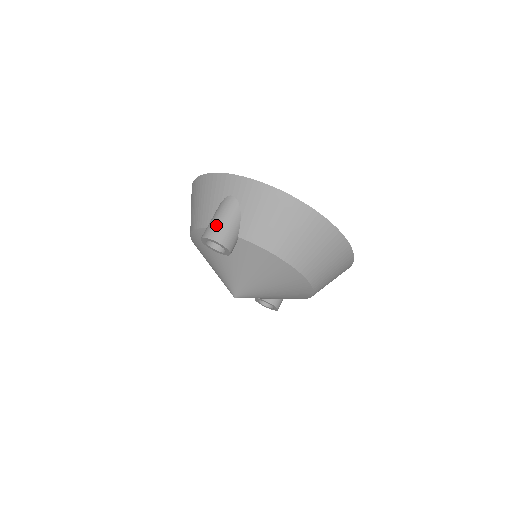
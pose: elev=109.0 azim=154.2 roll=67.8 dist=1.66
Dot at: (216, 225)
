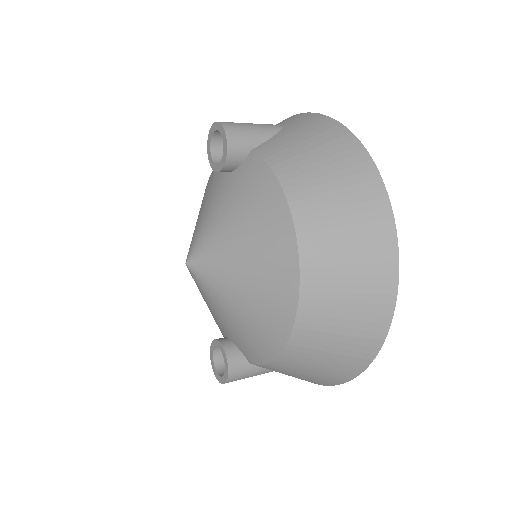
Dot at: occluded
